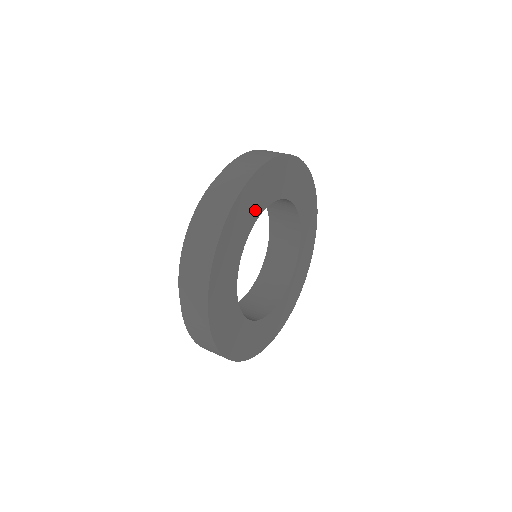
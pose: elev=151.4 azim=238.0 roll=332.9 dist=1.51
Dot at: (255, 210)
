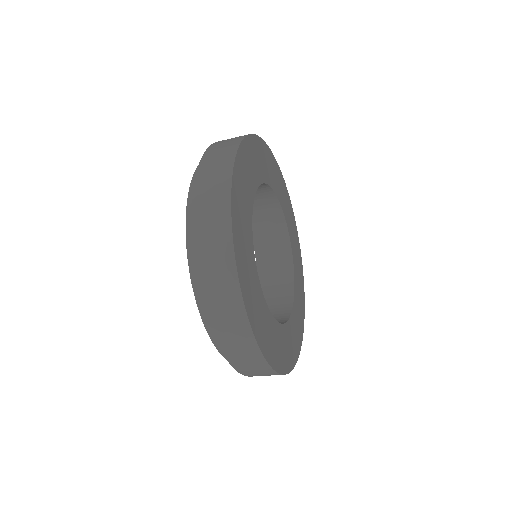
Dot at: (275, 184)
